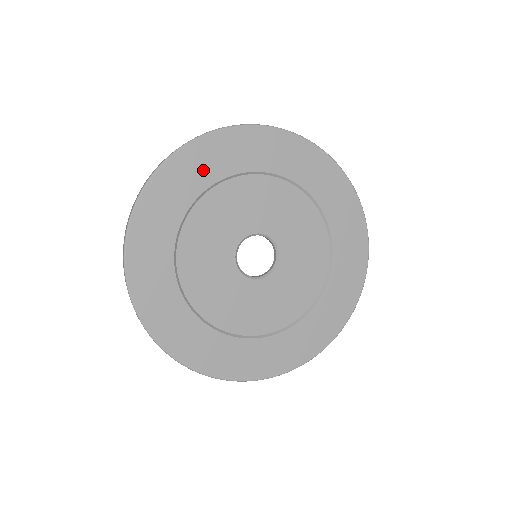
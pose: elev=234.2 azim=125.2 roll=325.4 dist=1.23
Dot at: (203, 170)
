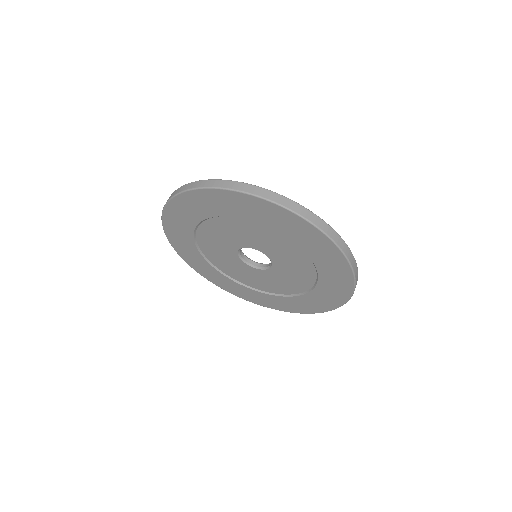
Dot at: (242, 209)
